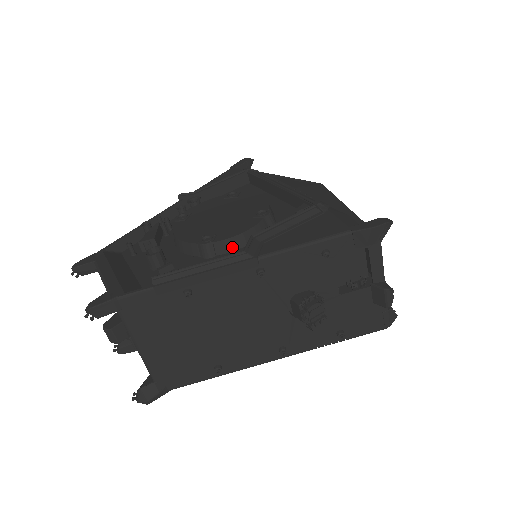
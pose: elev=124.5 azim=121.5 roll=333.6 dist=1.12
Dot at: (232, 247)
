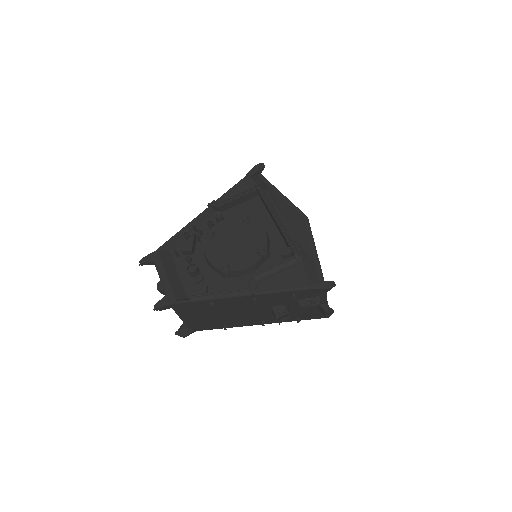
Dot at: (240, 274)
